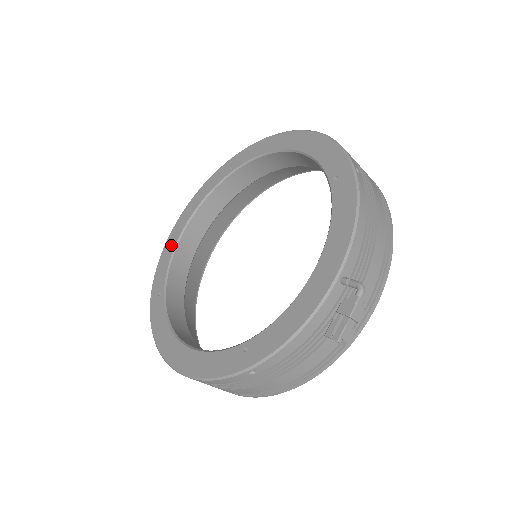
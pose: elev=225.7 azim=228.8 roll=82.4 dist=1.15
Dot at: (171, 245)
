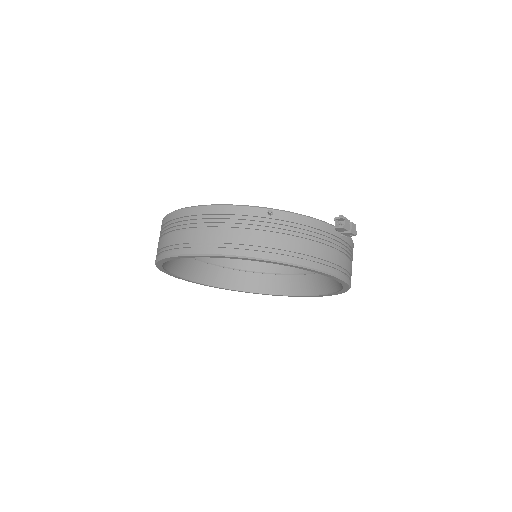
Dot at: occluded
